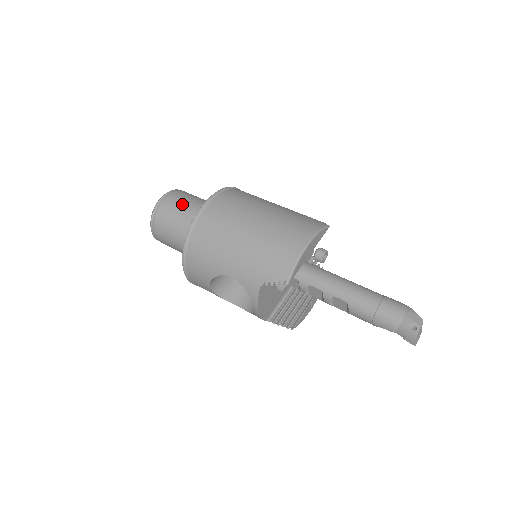
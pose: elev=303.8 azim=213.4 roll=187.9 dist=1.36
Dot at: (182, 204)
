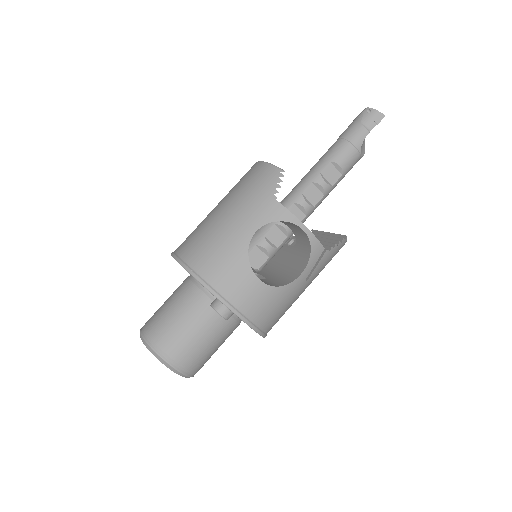
Dot at: (161, 307)
